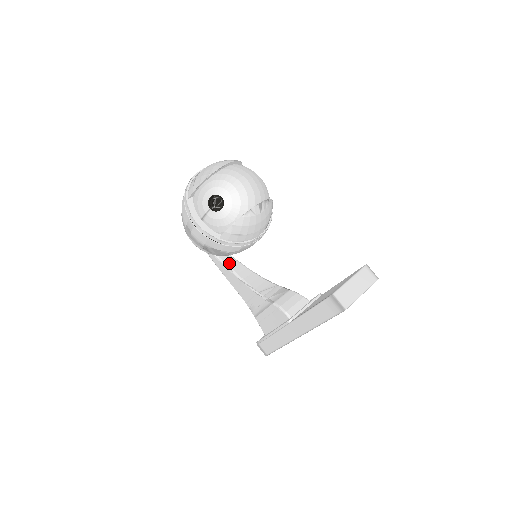
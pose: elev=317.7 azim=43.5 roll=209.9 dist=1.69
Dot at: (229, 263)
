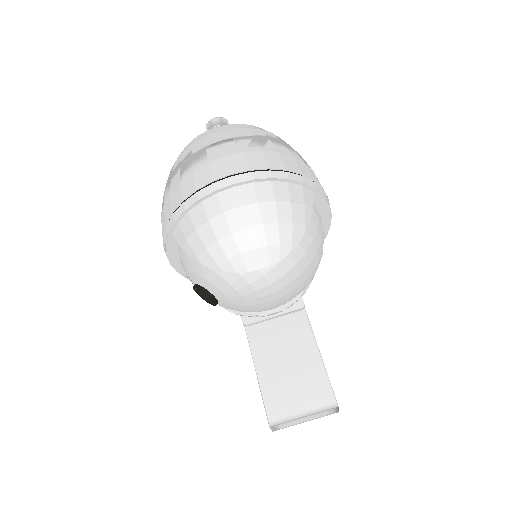
Dot at: occluded
